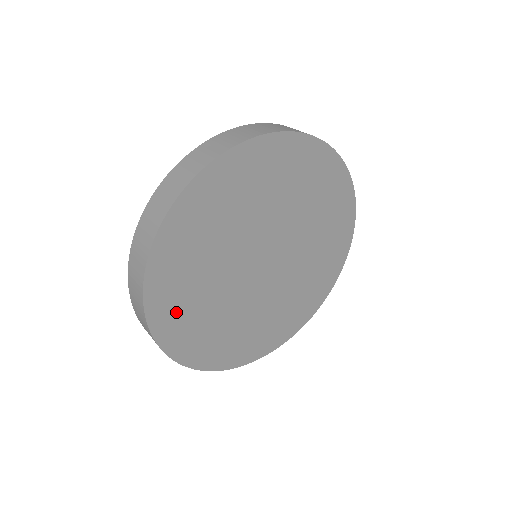
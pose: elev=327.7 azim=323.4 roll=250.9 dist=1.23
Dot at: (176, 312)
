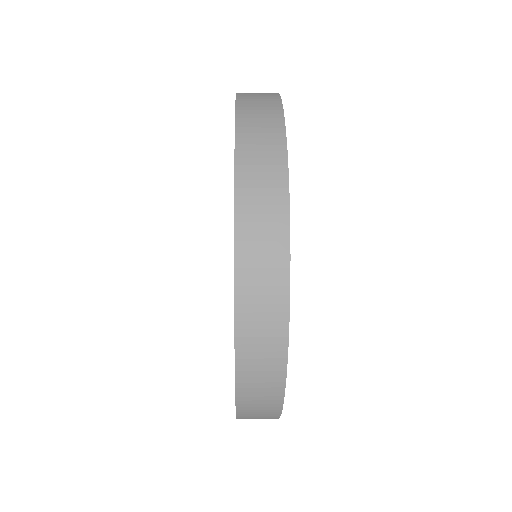
Dot at: occluded
